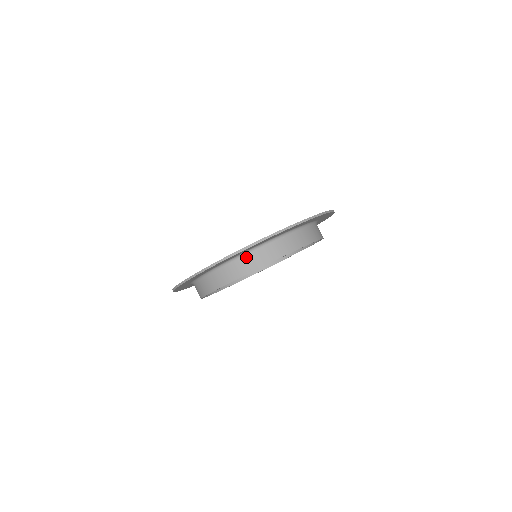
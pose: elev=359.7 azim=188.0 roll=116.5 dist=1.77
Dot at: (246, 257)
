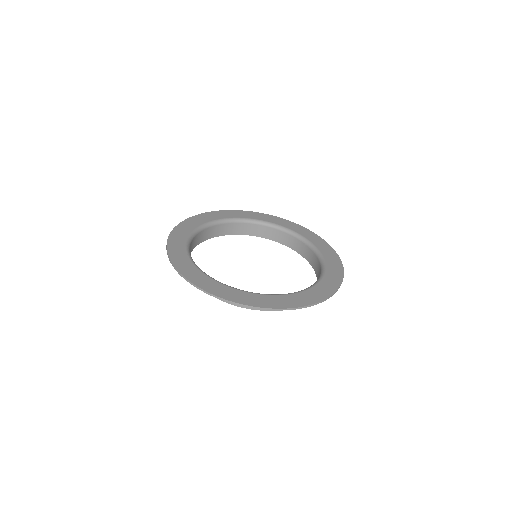
Dot at: occluded
